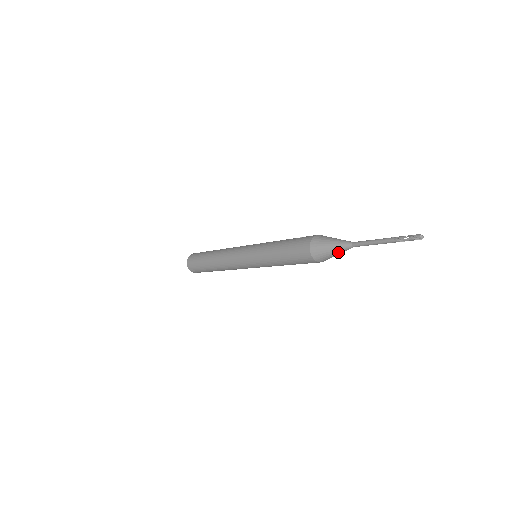
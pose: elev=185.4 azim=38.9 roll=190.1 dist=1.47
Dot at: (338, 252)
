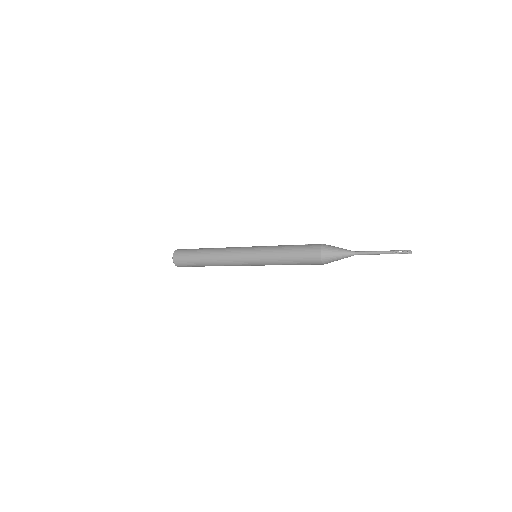
Dot at: (342, 257)
